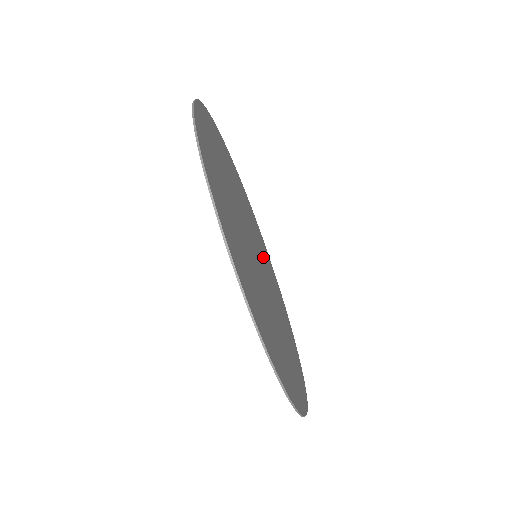
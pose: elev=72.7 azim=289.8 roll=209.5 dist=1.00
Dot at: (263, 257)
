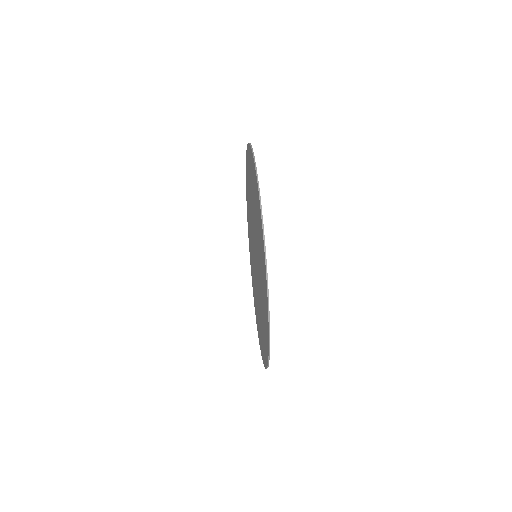
Dot at: occluded
